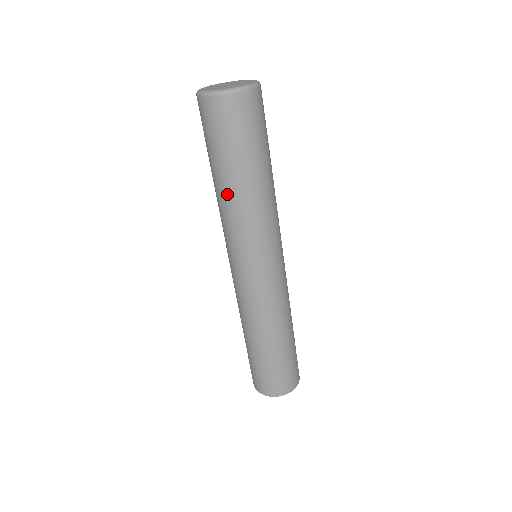
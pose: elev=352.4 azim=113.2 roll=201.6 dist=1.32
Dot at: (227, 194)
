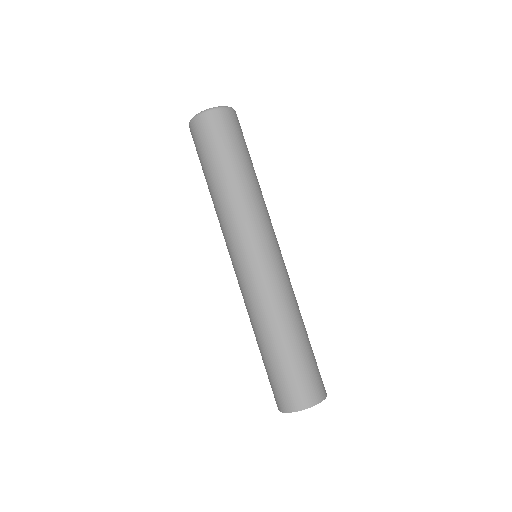
Dot at: (212, 196)
